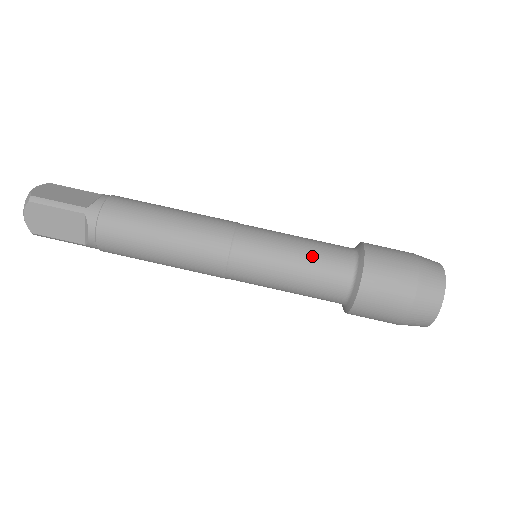
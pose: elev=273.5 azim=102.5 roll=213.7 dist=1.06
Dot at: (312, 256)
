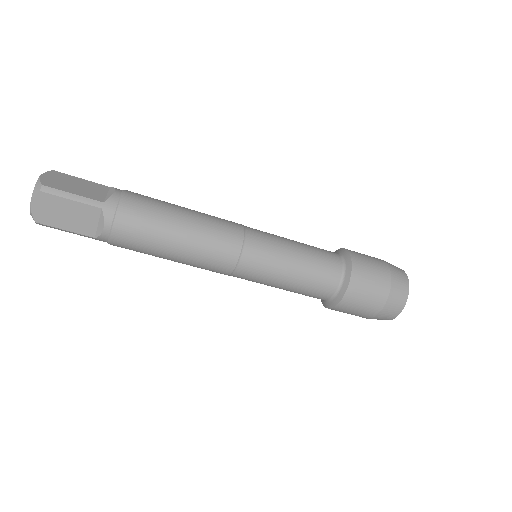
Dot at: (295, 291)
